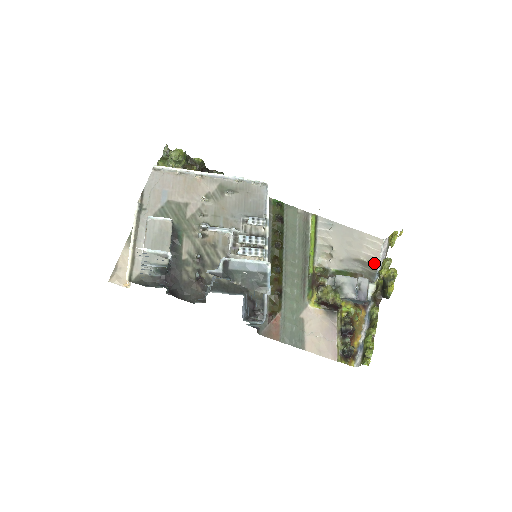
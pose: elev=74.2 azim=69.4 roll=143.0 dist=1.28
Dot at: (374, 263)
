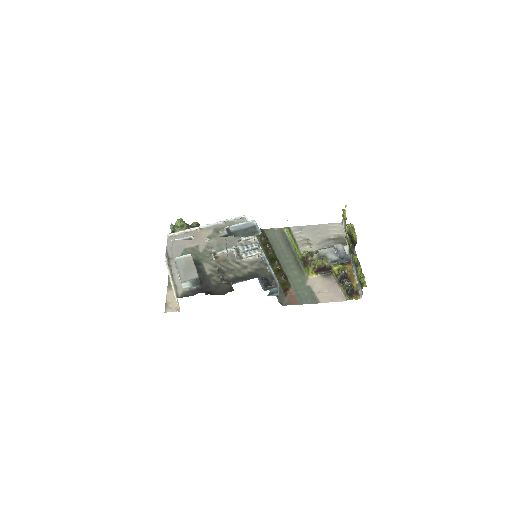
Dot at: (342, 237)
